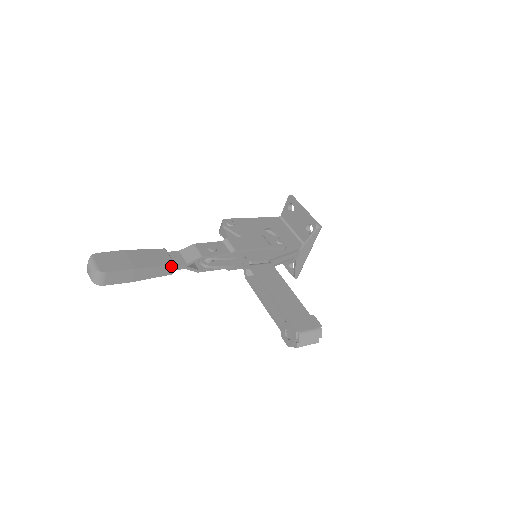
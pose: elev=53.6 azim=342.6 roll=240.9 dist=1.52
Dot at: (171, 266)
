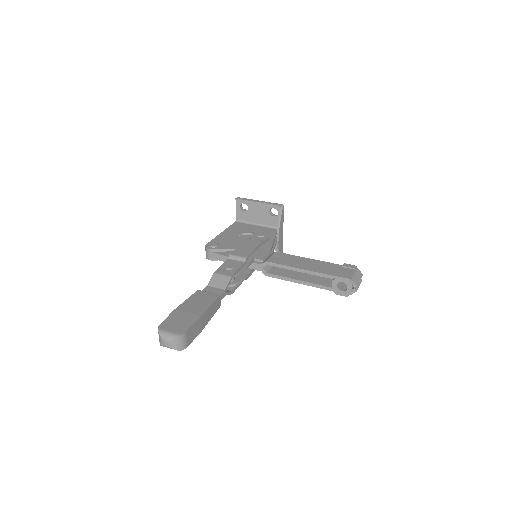
Dot at: (218, 298)
